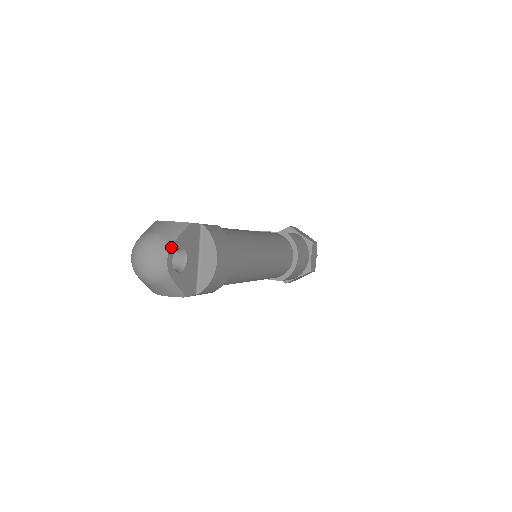
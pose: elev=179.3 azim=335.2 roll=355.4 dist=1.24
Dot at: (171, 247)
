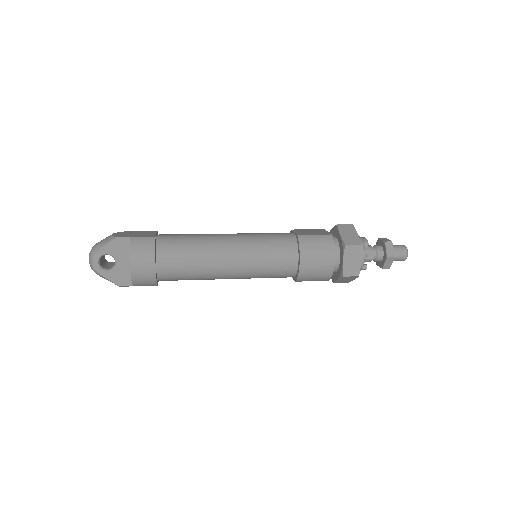
Dot at: (96, 254)
